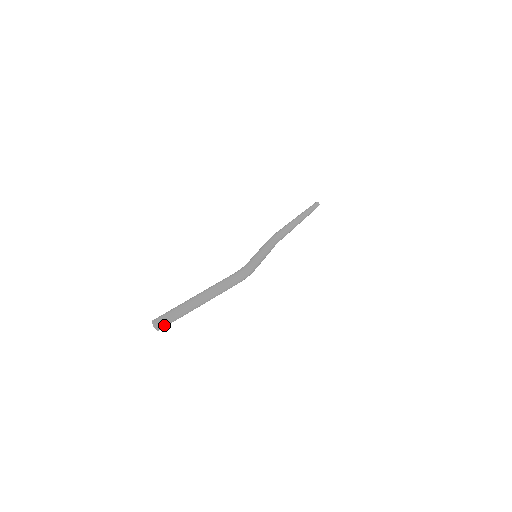
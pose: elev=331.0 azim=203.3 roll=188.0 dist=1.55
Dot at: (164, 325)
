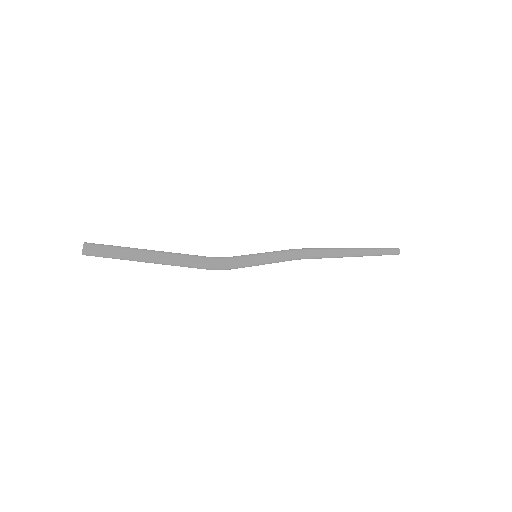
Dot at: (90, 254)
